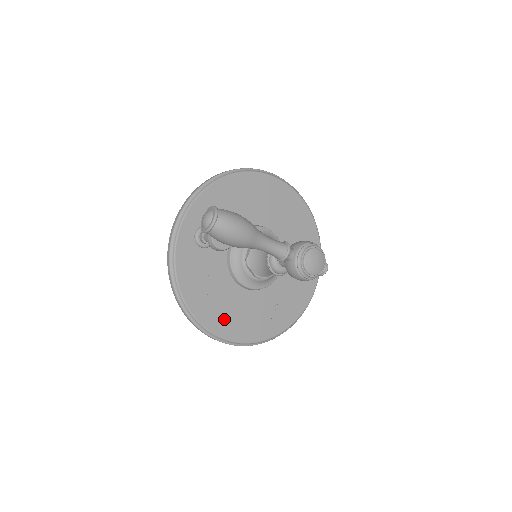
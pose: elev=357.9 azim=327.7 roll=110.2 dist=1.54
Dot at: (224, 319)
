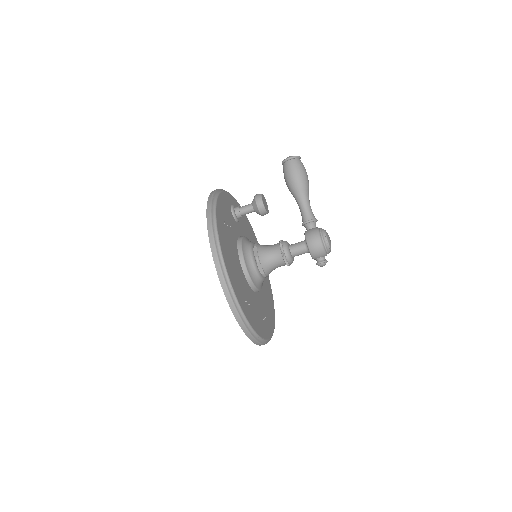
Dot at: (227, 249)
